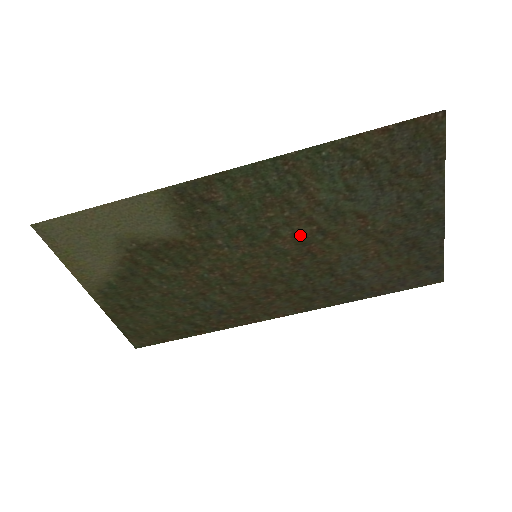
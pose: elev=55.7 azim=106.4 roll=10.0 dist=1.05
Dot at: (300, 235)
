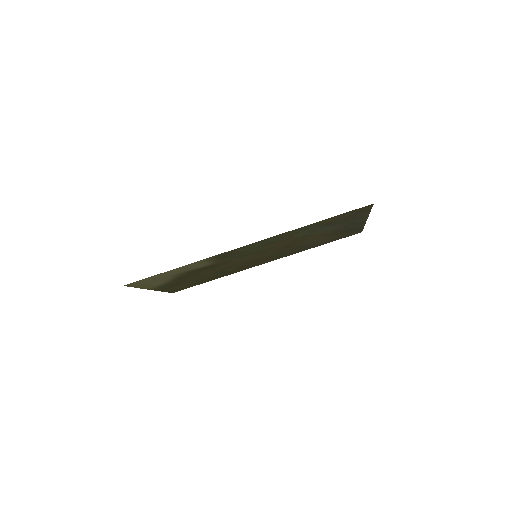
Dot at: (284, 245)
